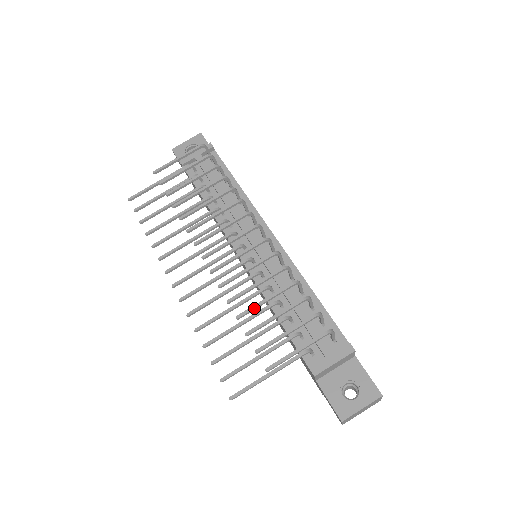
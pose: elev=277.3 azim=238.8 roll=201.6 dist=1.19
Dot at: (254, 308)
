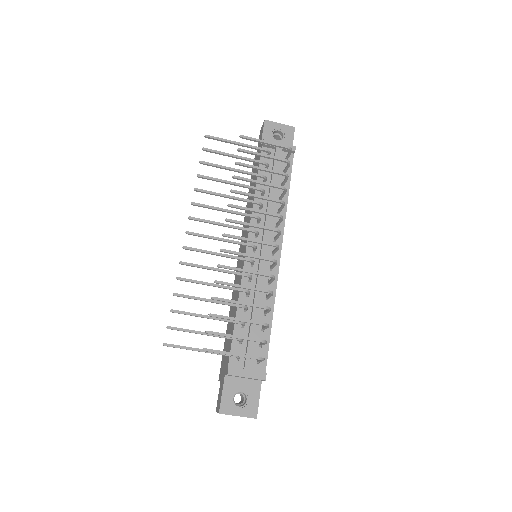
Dot at: (229, 302)
